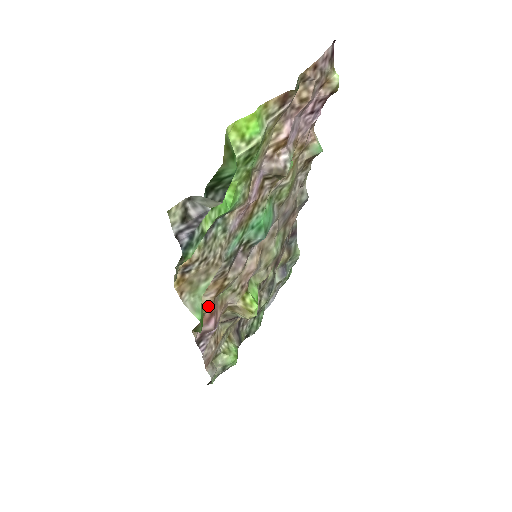
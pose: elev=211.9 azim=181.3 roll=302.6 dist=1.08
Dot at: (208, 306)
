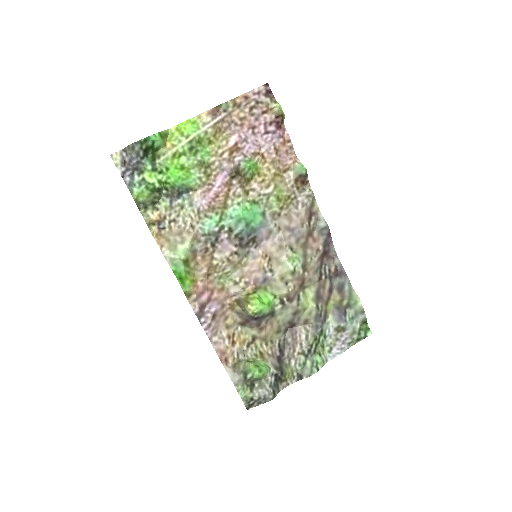
Dot at: (200, 279)
